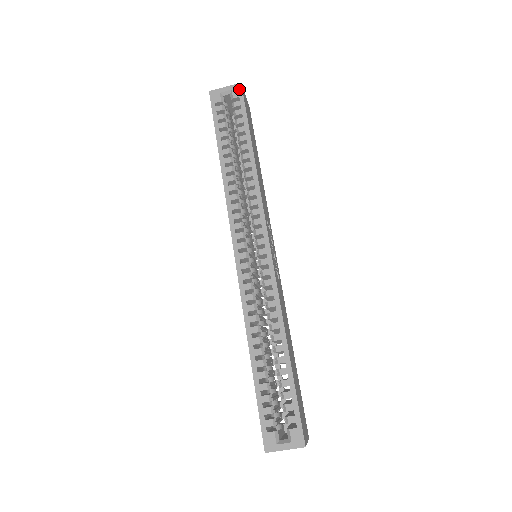
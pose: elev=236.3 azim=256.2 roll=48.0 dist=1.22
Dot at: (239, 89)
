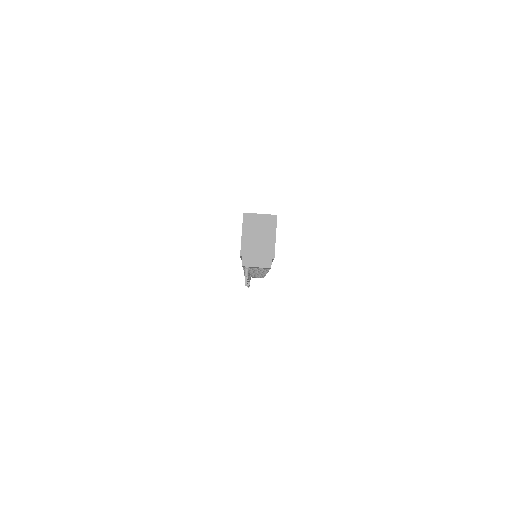
Dot at: occluded
